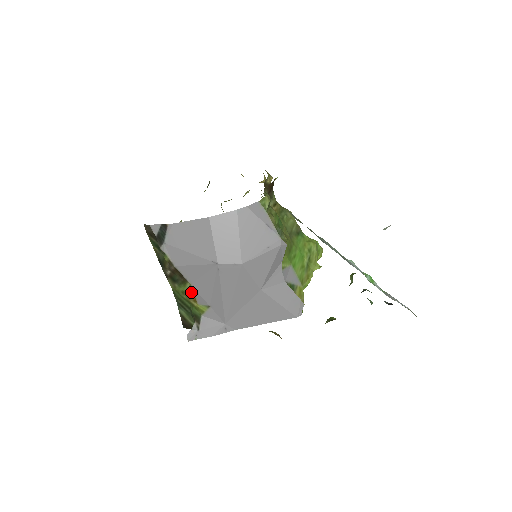
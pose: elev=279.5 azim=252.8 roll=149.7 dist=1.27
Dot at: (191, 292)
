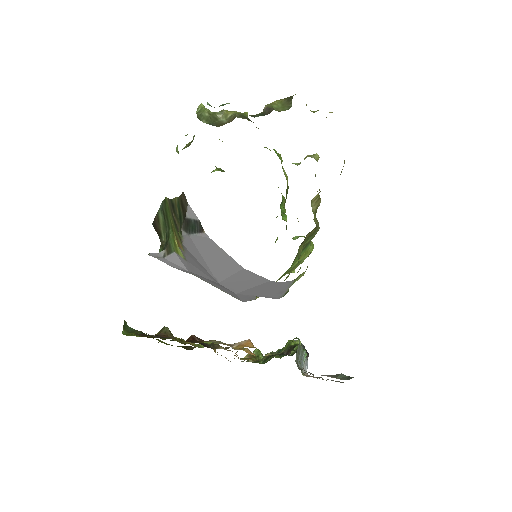
Dot at: (180, 245)
